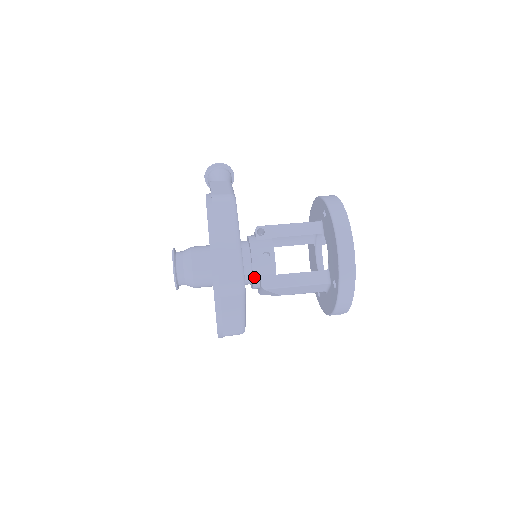
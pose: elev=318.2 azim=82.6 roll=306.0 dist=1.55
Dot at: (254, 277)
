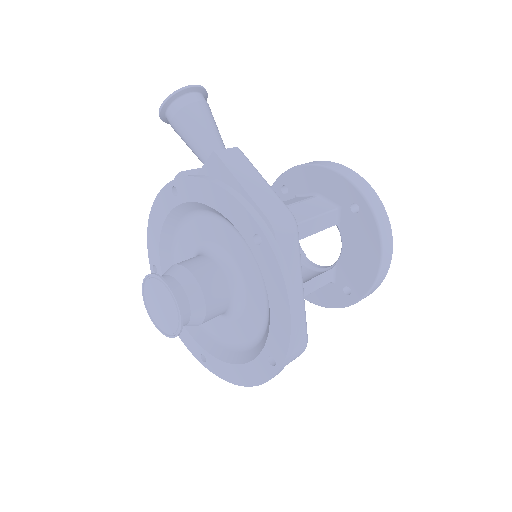
Dot at: occluded
